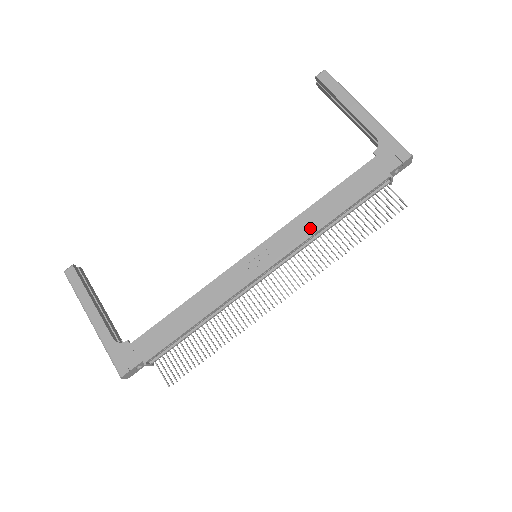
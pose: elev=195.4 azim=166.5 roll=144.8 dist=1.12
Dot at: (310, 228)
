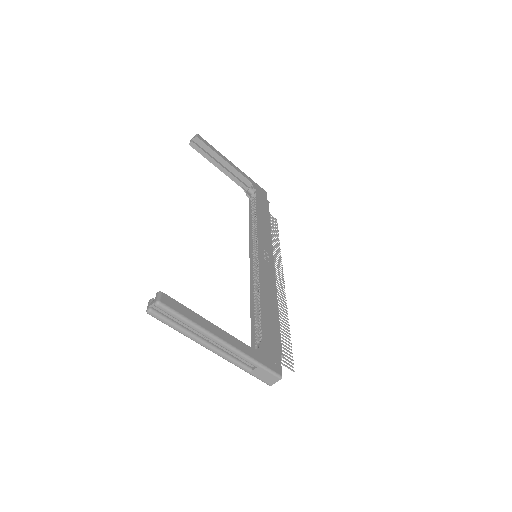
Dot at: (268, 232)
